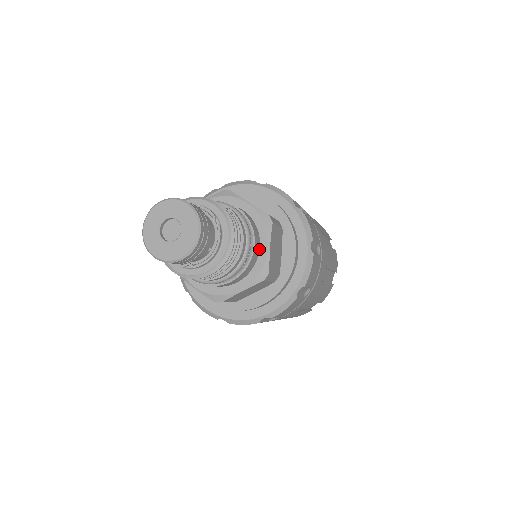
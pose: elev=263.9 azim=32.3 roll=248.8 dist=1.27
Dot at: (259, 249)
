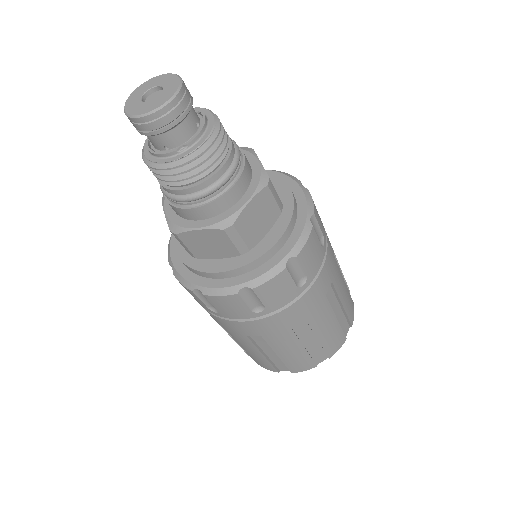
Dot at: (250, 166)
